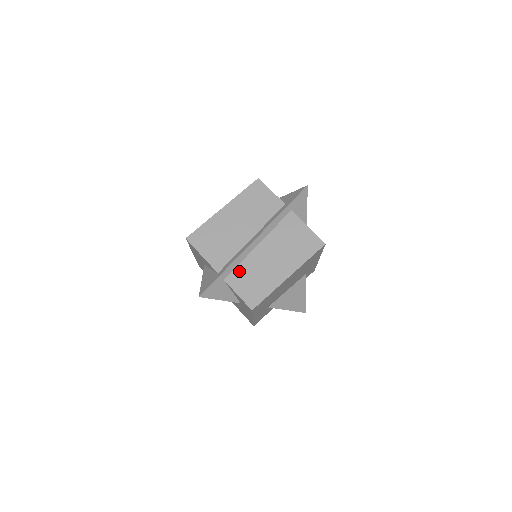
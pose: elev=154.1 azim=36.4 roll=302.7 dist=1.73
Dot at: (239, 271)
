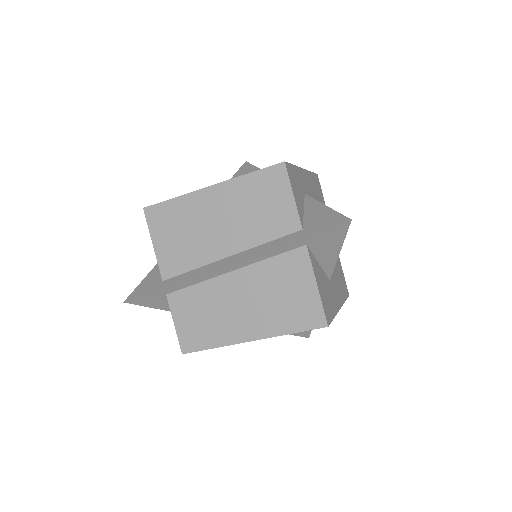
Dot at: (189, 294)
